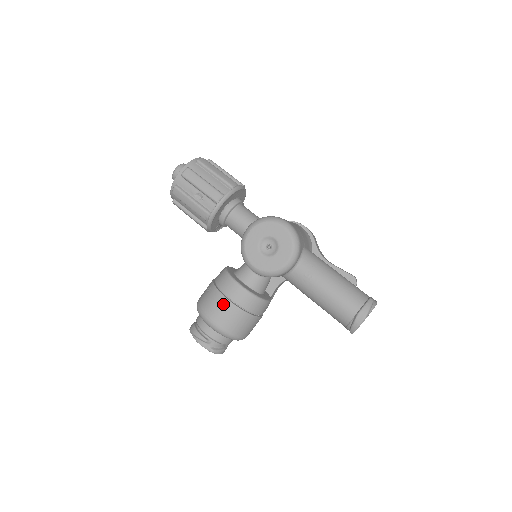
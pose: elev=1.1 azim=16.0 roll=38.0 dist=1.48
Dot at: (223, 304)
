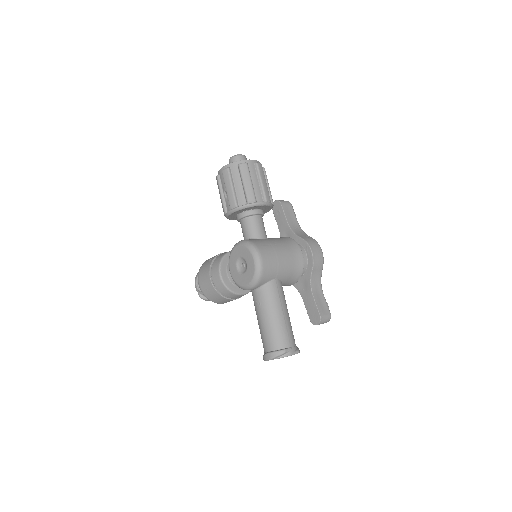
Dot at: (207, 278)
